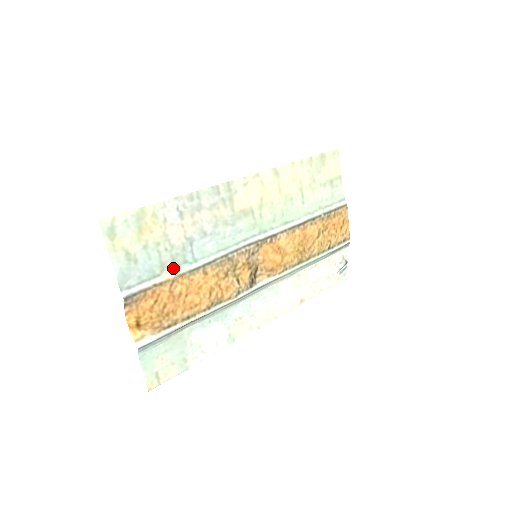
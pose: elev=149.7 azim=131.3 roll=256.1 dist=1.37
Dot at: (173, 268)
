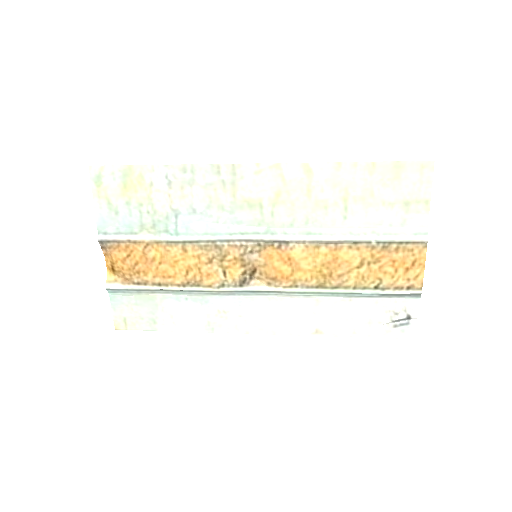
Dot at: (152, 232)
